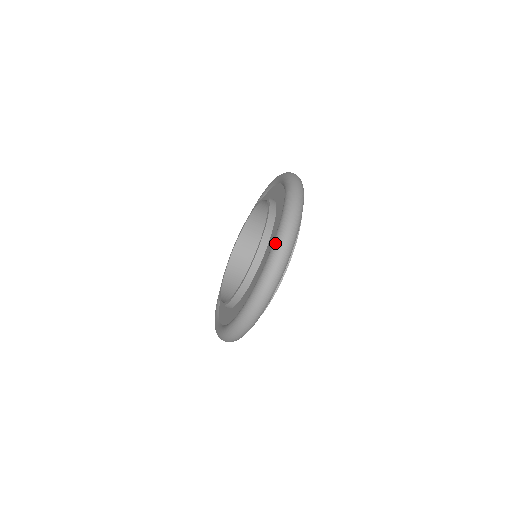
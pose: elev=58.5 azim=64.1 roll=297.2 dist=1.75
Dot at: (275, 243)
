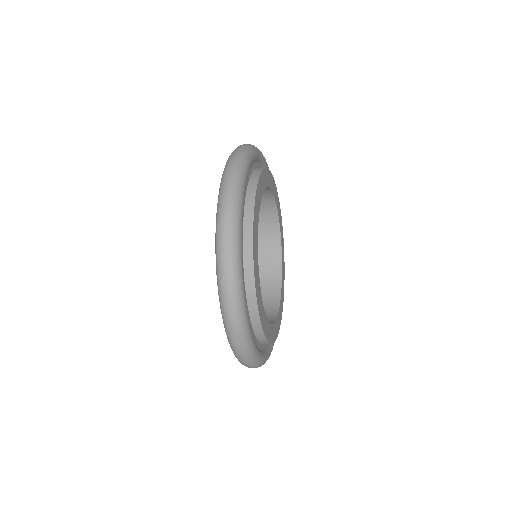
Dot at: occluded
